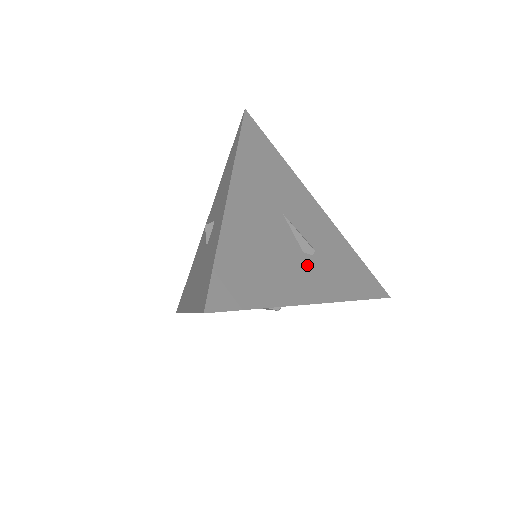
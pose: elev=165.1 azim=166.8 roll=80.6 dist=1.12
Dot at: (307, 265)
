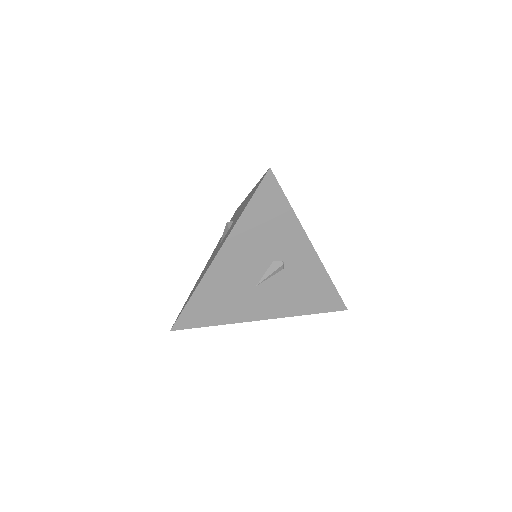
Dot at: occluded
